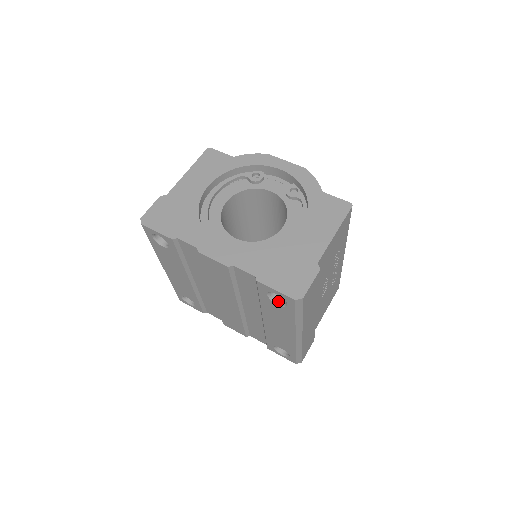
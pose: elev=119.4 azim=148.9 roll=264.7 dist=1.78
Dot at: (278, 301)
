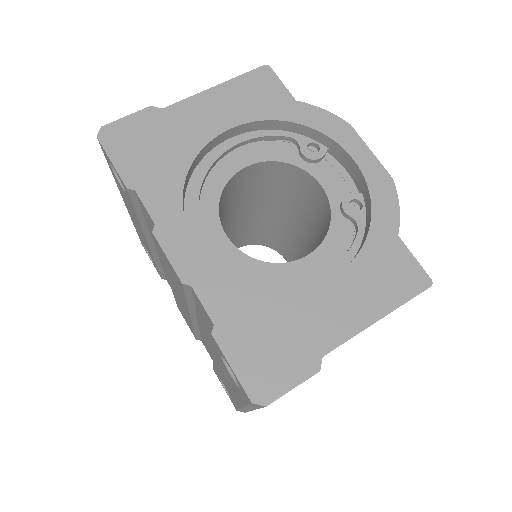
Dot at: occluded
